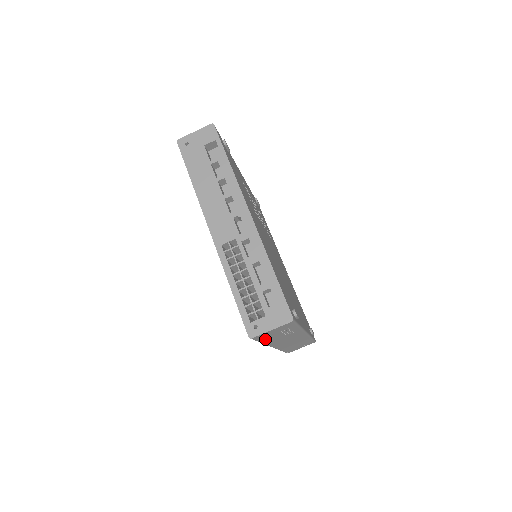
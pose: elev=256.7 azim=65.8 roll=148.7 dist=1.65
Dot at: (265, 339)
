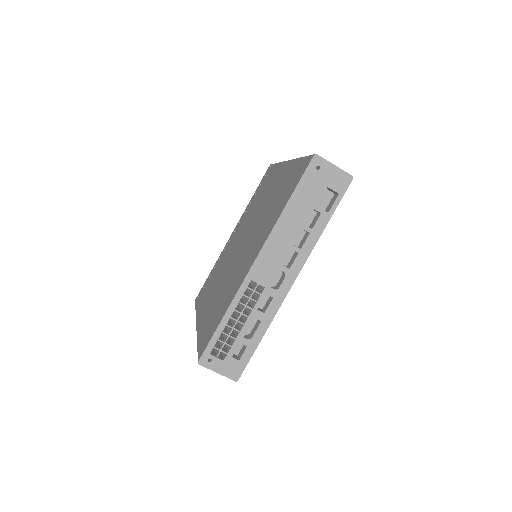
Dot at: occluded
